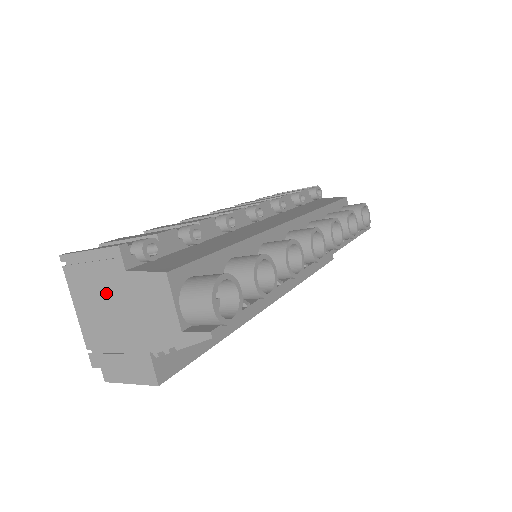
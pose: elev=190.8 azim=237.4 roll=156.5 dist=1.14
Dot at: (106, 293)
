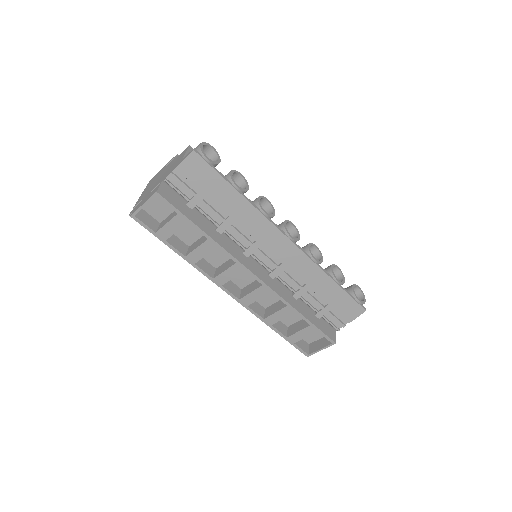
Dot at: occluded
